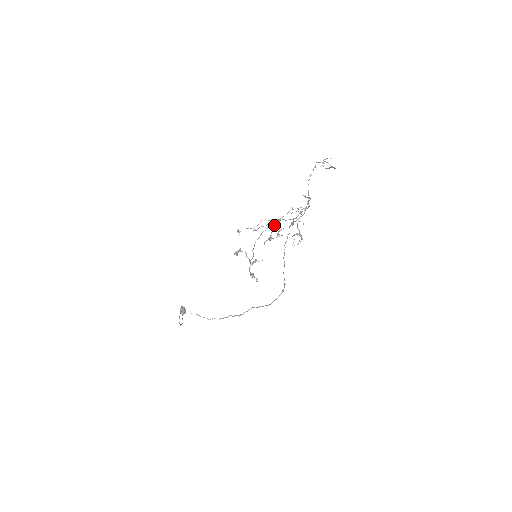
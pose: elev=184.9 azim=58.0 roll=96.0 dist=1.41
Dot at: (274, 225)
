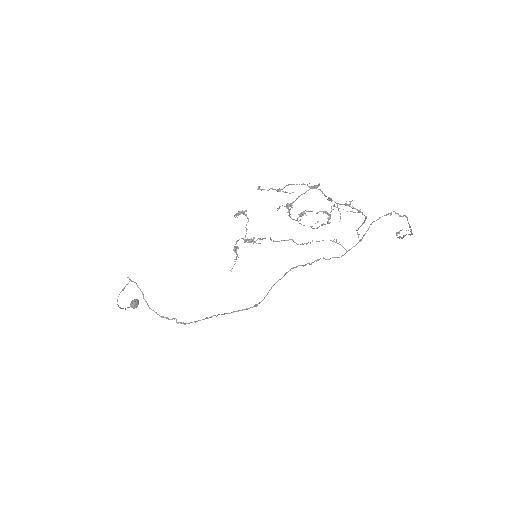
Dot at: occluded
